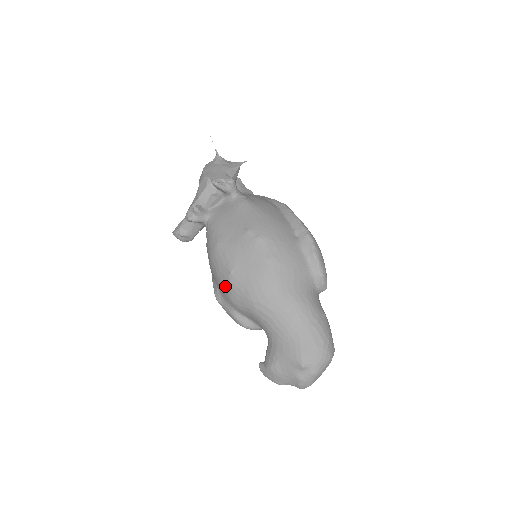
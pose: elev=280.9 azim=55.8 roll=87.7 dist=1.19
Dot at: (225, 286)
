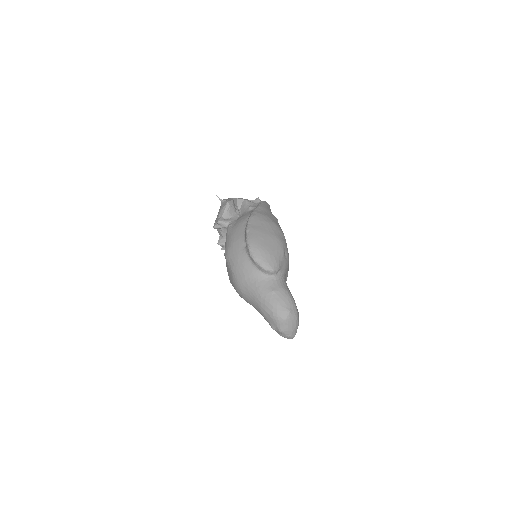
Dot at: occluded
